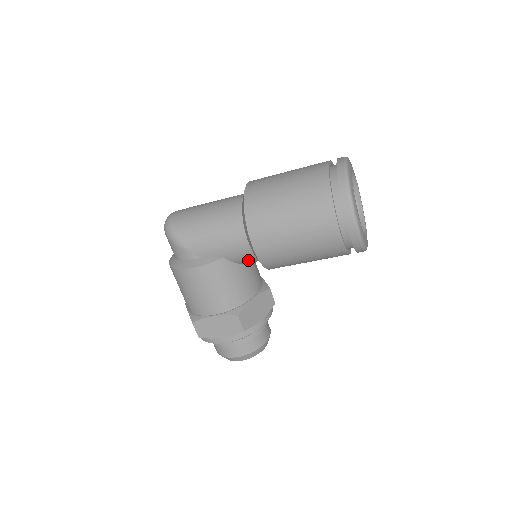
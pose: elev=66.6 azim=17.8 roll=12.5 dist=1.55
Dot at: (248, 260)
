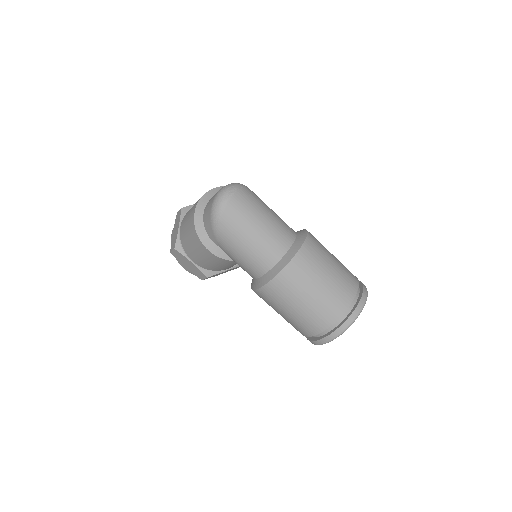
Dot at: occluded
